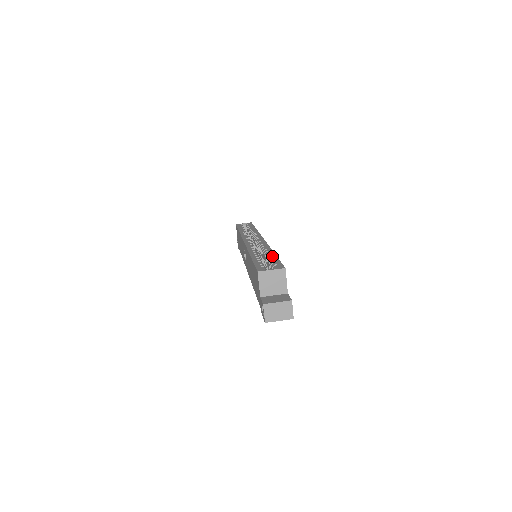
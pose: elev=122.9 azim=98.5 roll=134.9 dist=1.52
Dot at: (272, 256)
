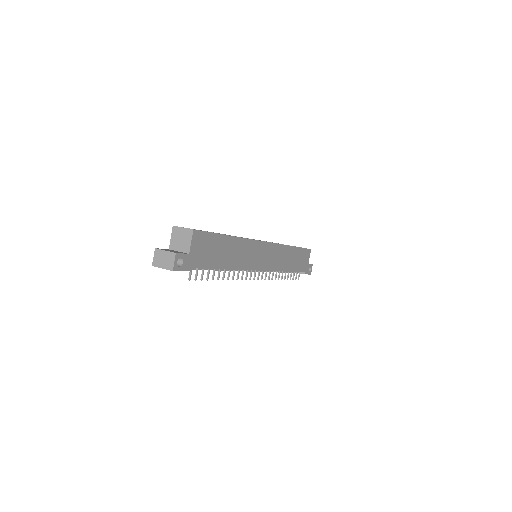
Dot at: occluded
